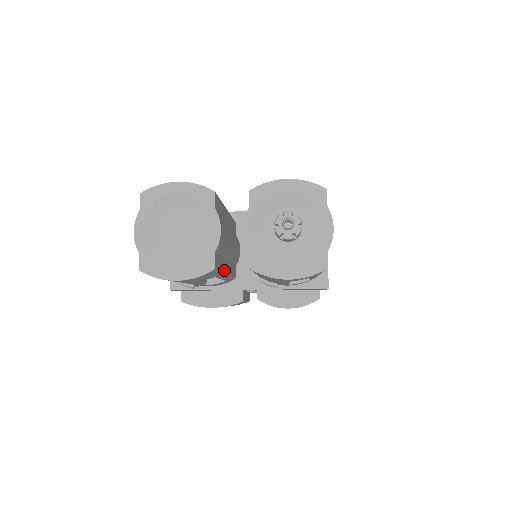
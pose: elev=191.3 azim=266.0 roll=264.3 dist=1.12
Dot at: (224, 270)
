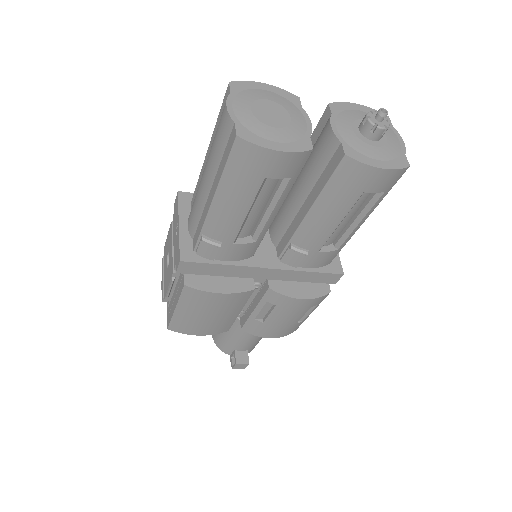
Dot at: (287, 193)
